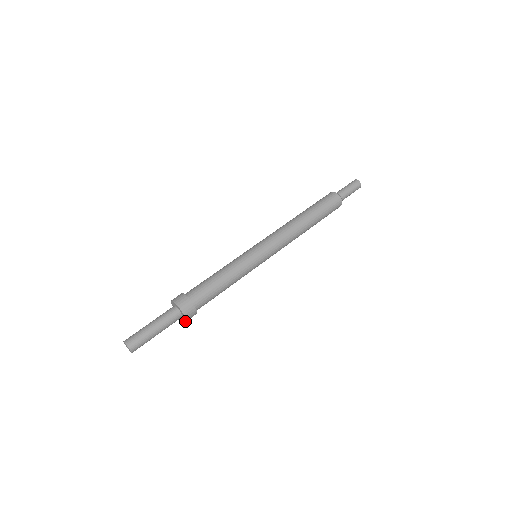
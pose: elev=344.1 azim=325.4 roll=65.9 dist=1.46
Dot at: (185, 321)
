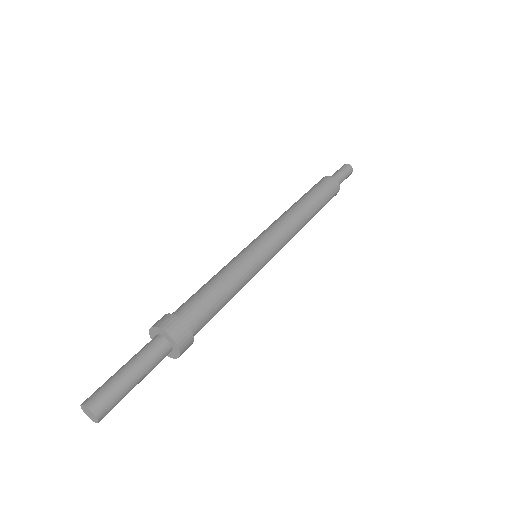
Dot at: (178, 351)
